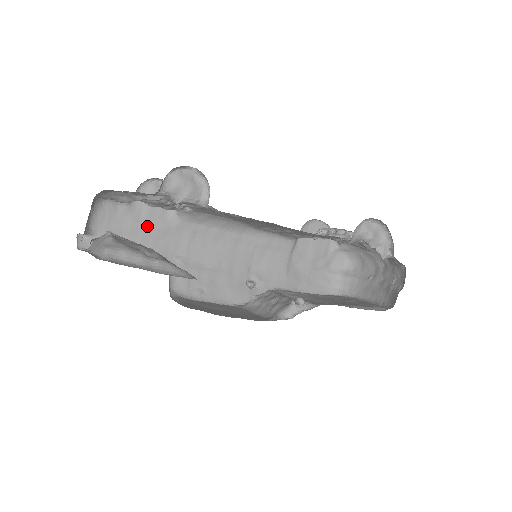
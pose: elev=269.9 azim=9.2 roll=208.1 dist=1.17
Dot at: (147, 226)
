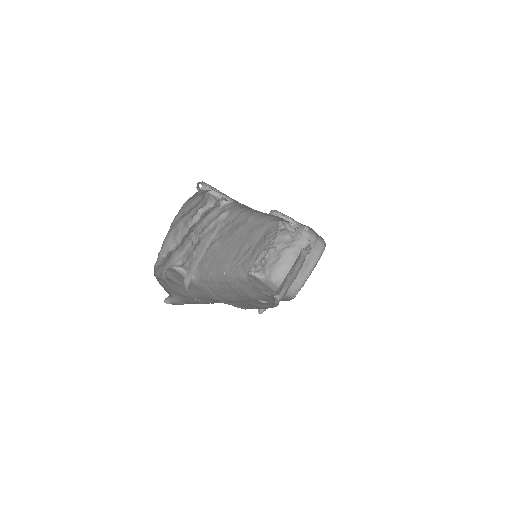
Dot at: (187, 288)
